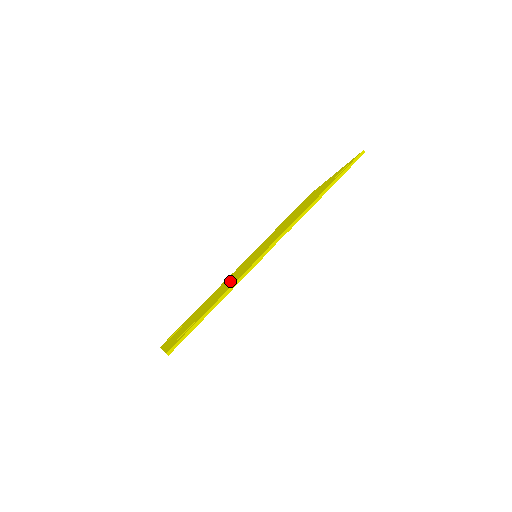
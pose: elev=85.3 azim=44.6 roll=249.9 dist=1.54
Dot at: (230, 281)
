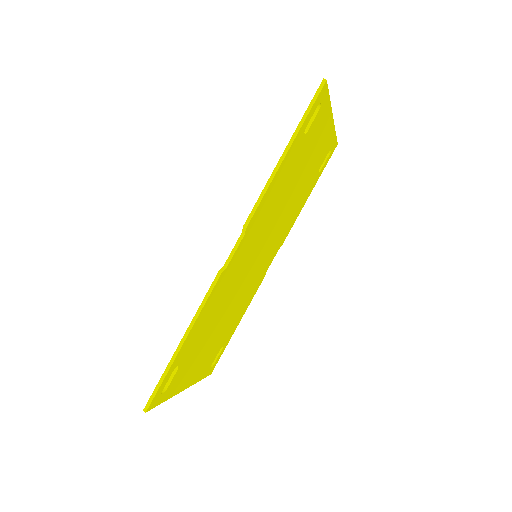
Dot at: occluded
